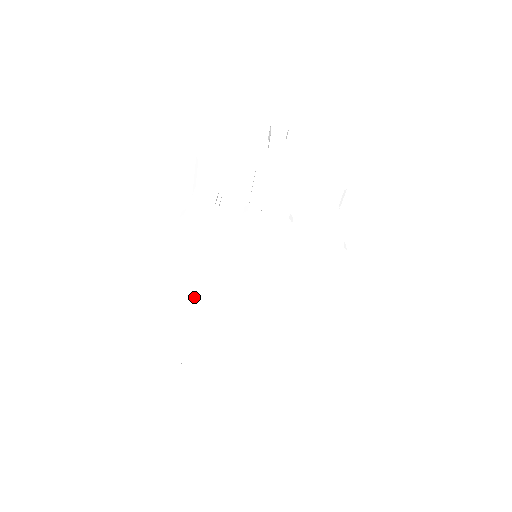
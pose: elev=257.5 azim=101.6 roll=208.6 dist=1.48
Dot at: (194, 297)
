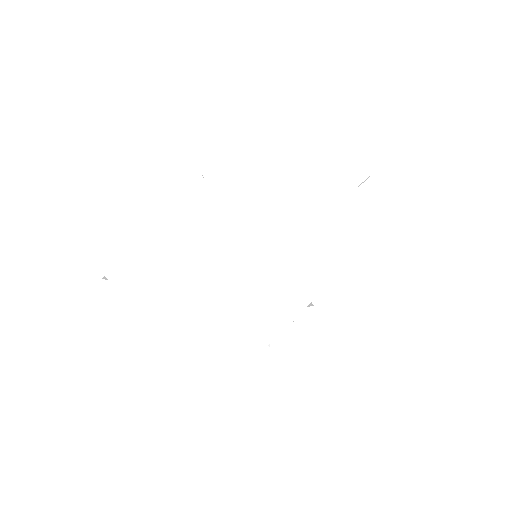
Dot at: (215, 194)
